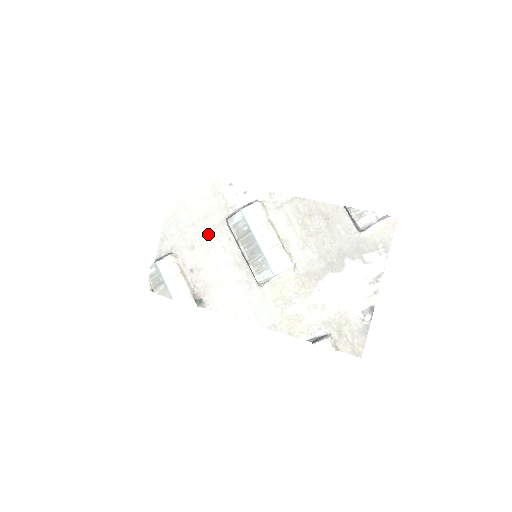
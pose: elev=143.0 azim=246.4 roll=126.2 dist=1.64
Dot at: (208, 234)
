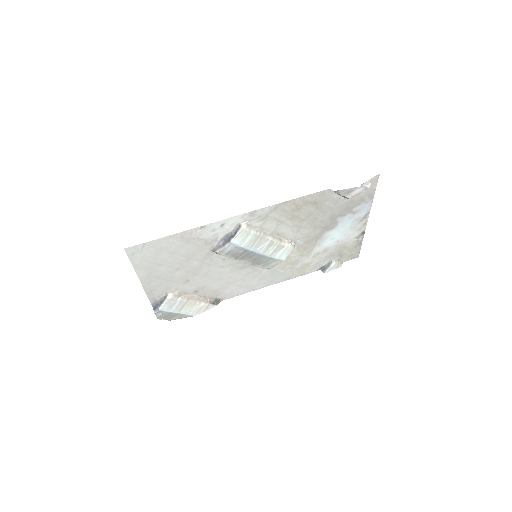
Dot at: (198, 267)
